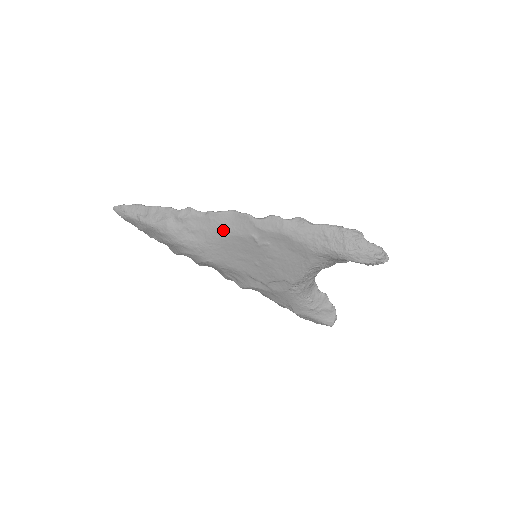
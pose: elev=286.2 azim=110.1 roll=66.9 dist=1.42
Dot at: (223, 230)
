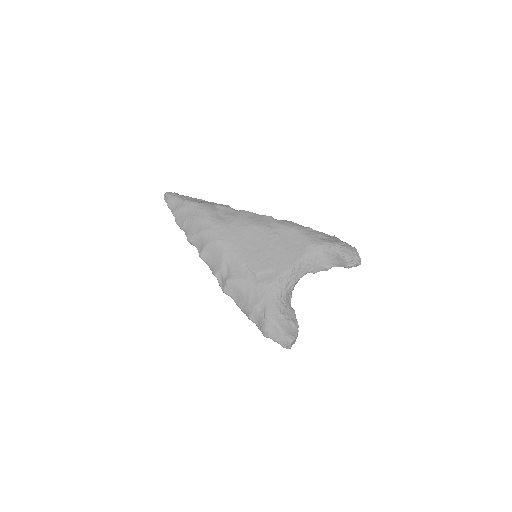
Dot at: (248, 220)
